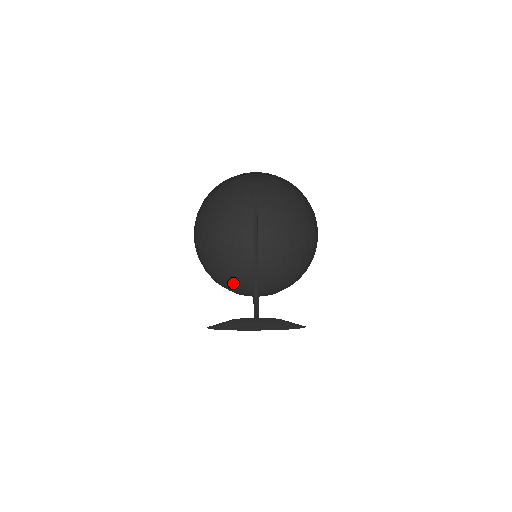
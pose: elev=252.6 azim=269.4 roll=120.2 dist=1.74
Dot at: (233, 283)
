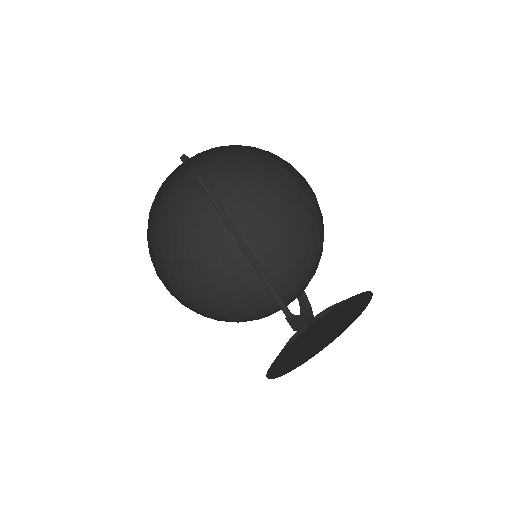
Dot at: (257, 292)
